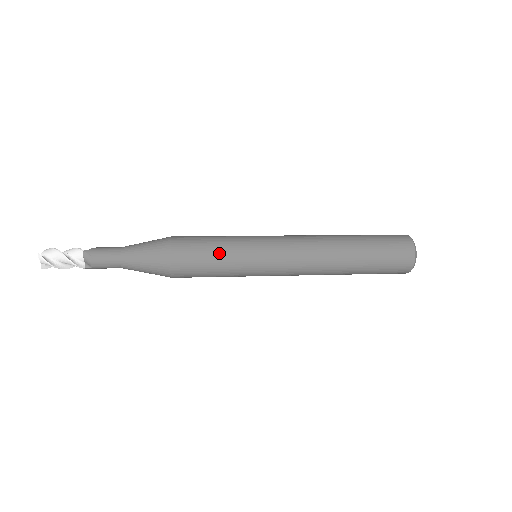
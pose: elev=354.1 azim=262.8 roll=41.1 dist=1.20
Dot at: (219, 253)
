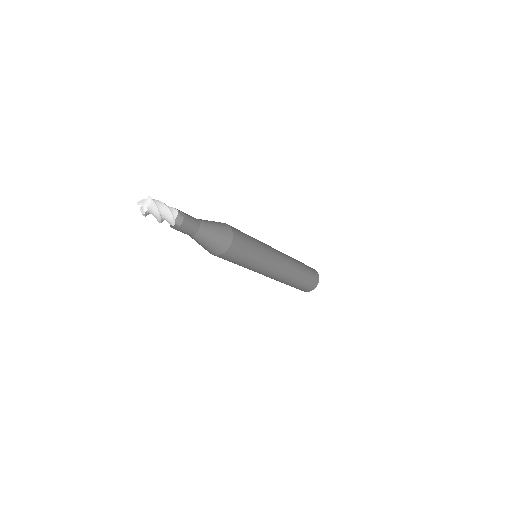
Dot at: (253, 240)
